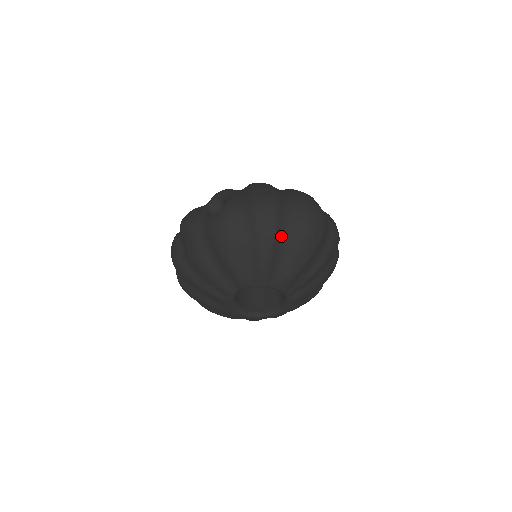
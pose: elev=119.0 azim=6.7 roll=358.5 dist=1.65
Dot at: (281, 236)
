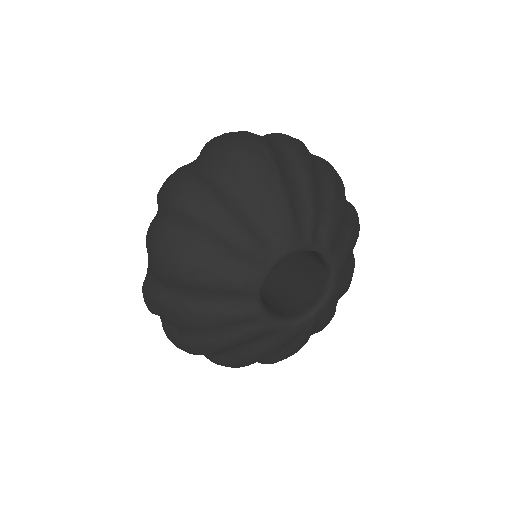
Dot at: (224, 195)
